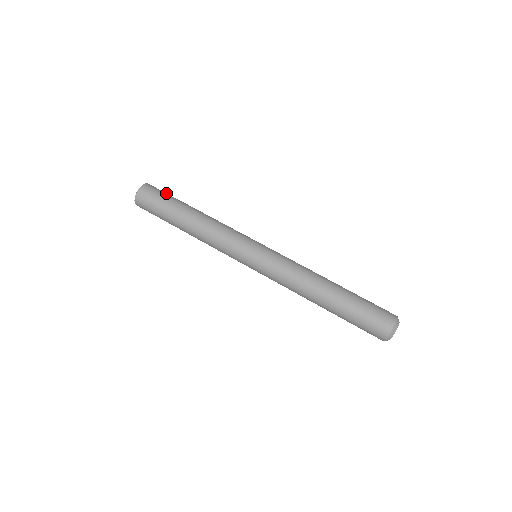
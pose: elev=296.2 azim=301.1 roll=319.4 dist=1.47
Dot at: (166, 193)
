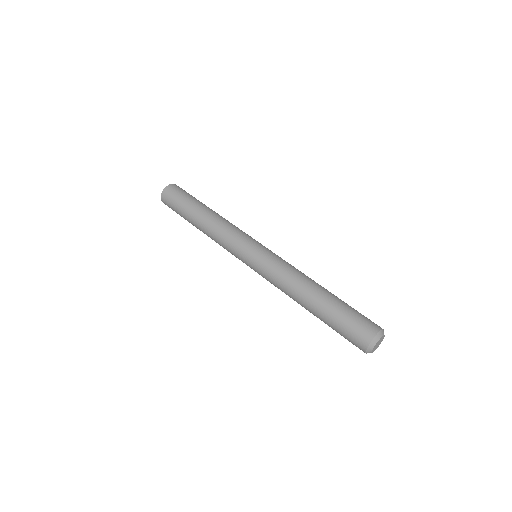
Dot at: occluded
